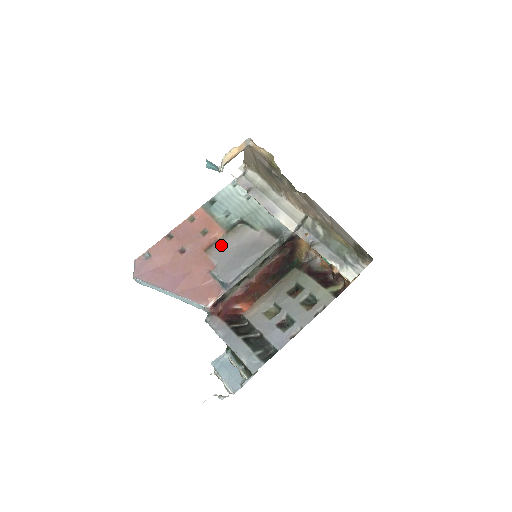
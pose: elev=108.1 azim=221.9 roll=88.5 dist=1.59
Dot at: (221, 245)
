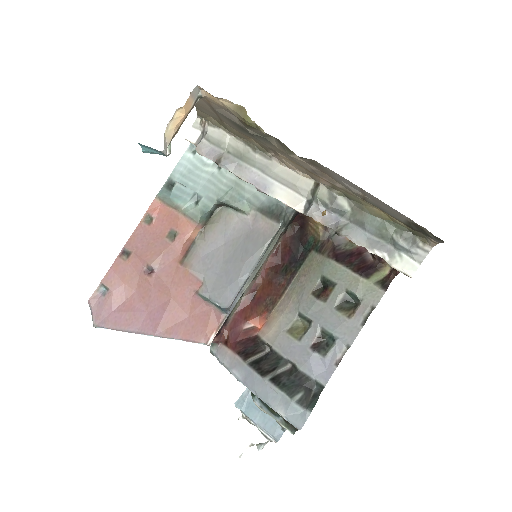
Dot at: (201, 248)
